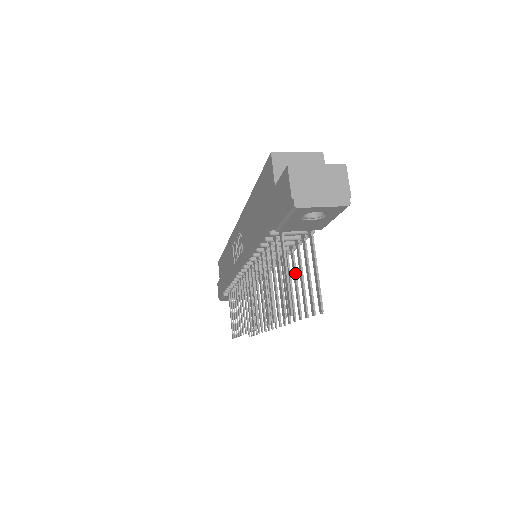
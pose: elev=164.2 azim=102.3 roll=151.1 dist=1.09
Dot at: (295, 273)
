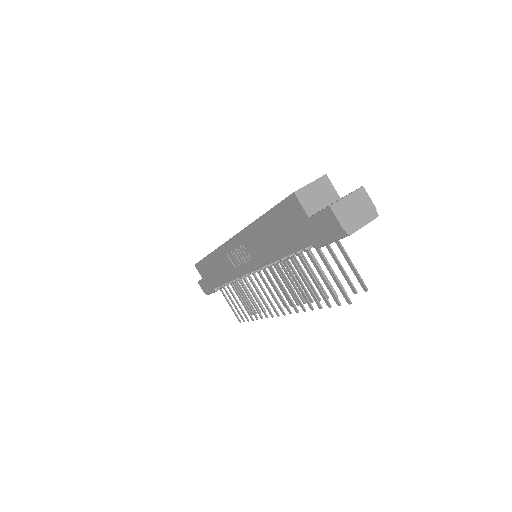
Dot at: occluded
